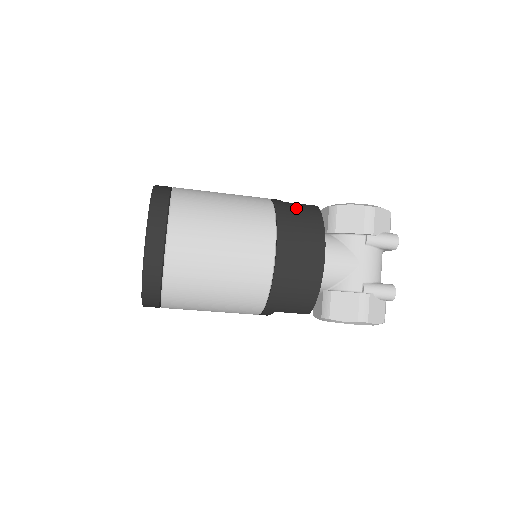
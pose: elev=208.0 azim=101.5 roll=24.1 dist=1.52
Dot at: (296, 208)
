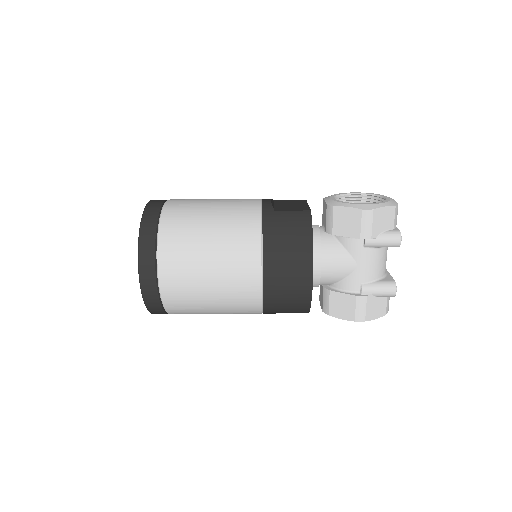
Dot at: (285, 221)
